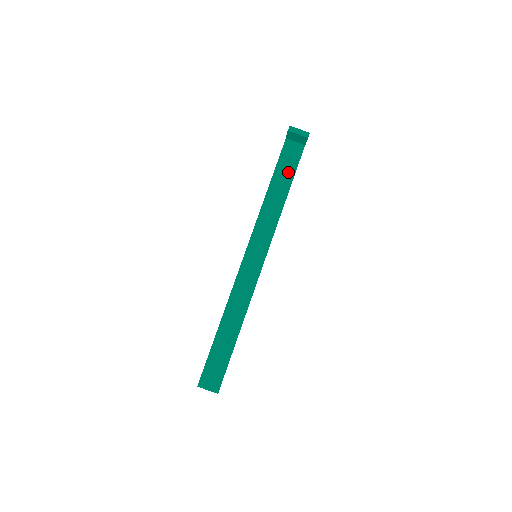
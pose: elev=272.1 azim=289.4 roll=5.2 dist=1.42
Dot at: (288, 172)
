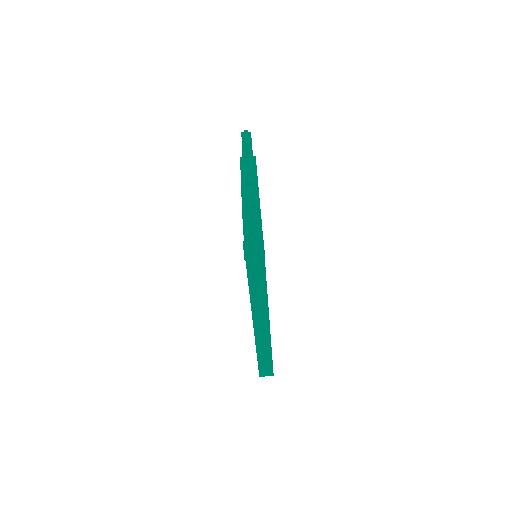
Dot at: (259, 269)
